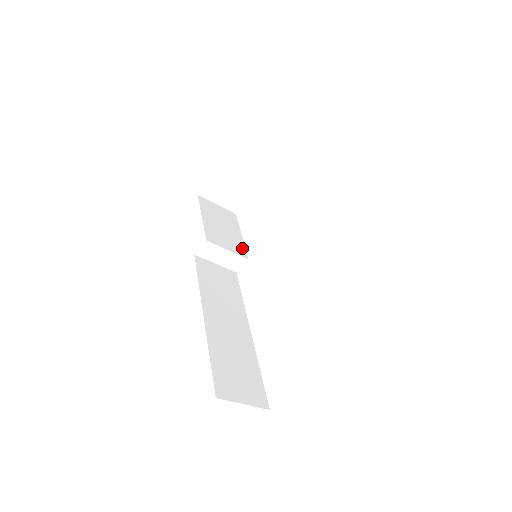
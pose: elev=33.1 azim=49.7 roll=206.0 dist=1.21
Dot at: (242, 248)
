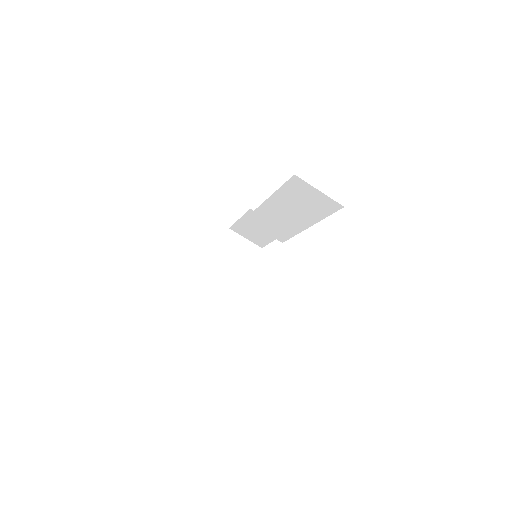
Dot at: occluded
